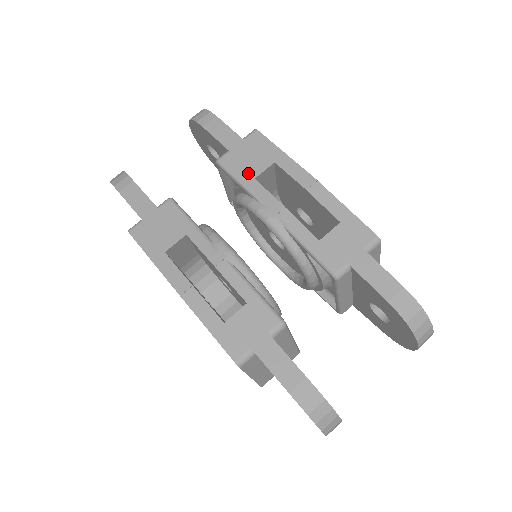
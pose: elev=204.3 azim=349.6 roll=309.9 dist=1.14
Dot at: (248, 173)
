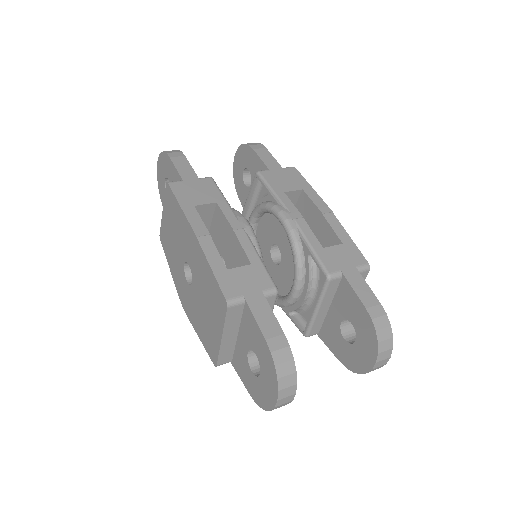
Dot at: (280, 187)
